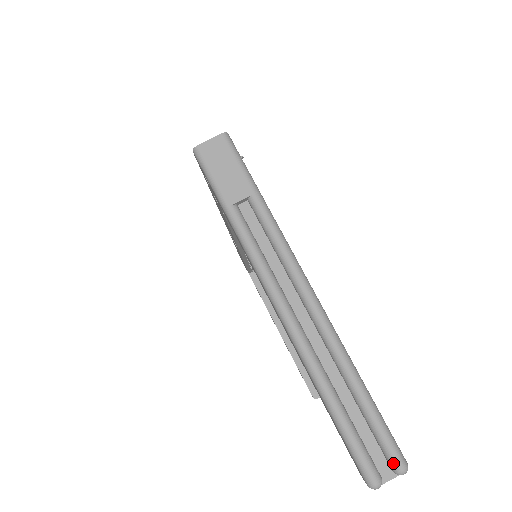
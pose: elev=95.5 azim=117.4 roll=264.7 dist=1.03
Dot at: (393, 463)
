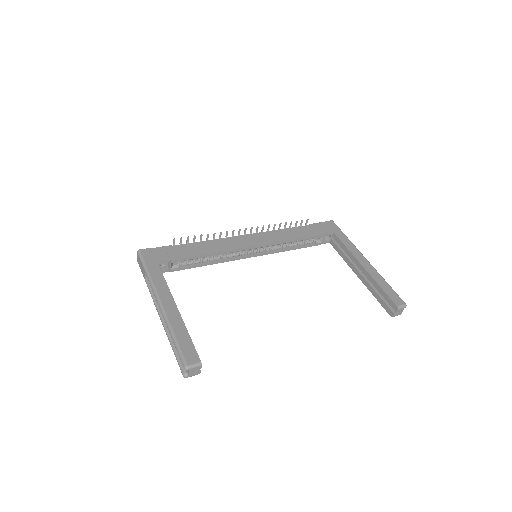
Dot at: (183, 366)
